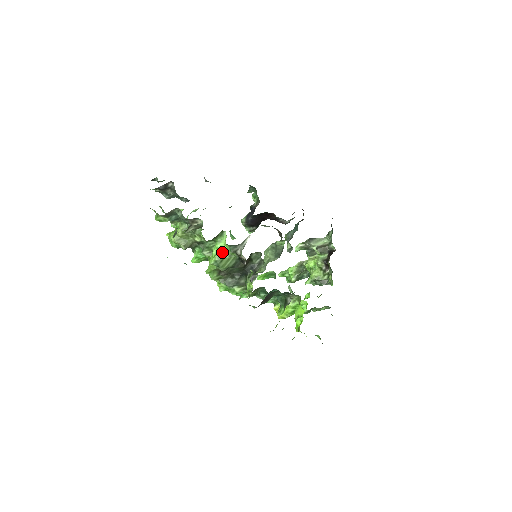
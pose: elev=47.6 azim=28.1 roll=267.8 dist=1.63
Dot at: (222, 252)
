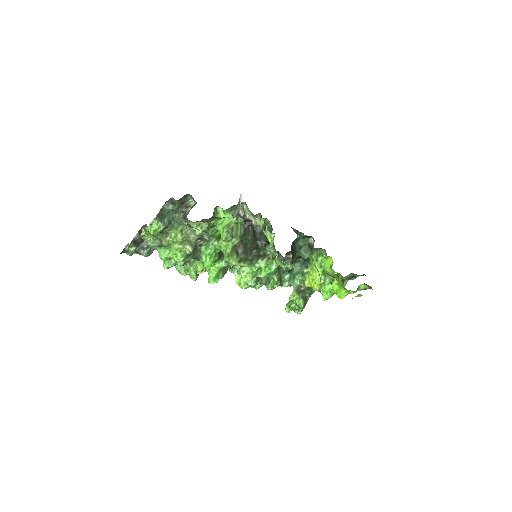
Dot at: (227, 224)
